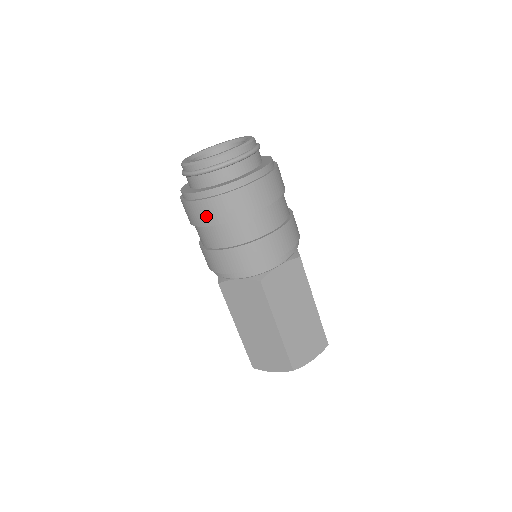
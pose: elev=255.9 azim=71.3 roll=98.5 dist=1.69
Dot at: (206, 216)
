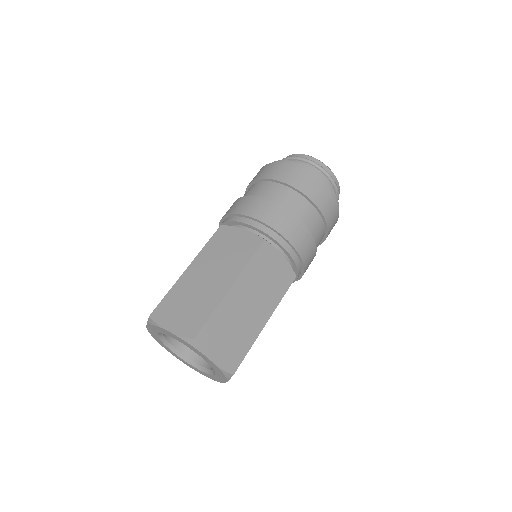
Dot at: (280, 173)
